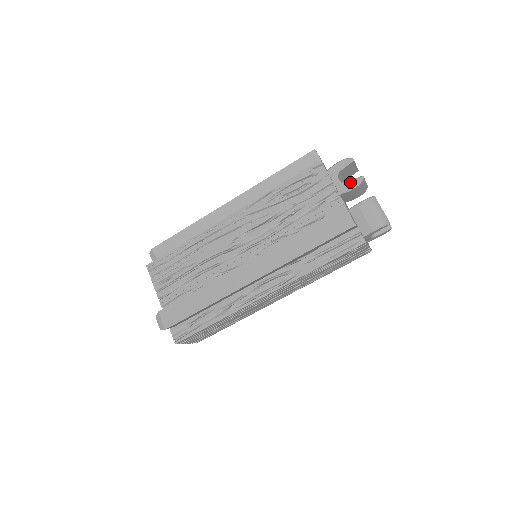
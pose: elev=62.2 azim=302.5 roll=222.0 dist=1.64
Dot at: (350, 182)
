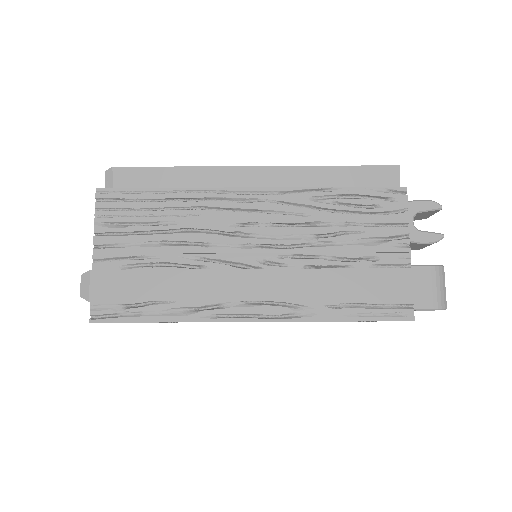
Dot at: (426, 233)
